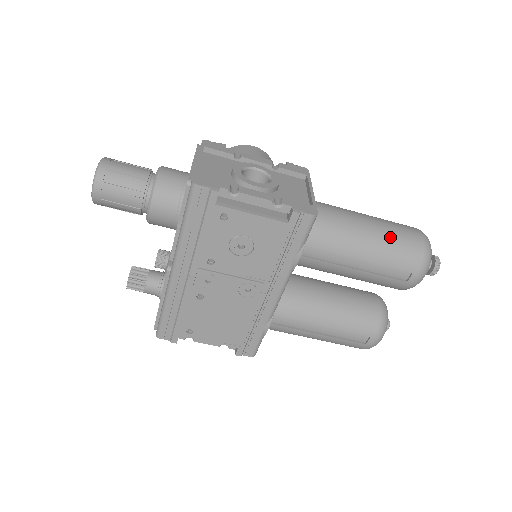
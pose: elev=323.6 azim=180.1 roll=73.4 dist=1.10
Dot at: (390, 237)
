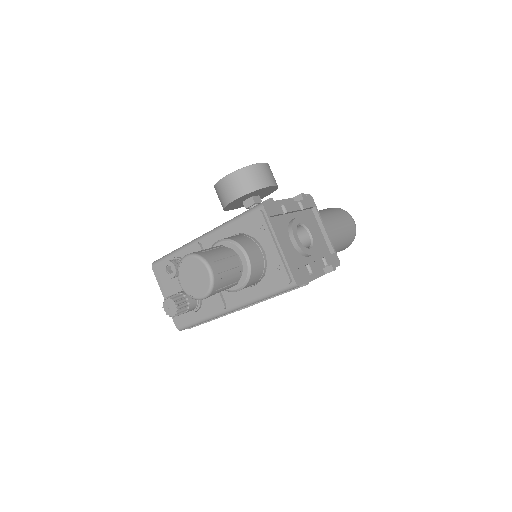
Dot at: (346, 237)
